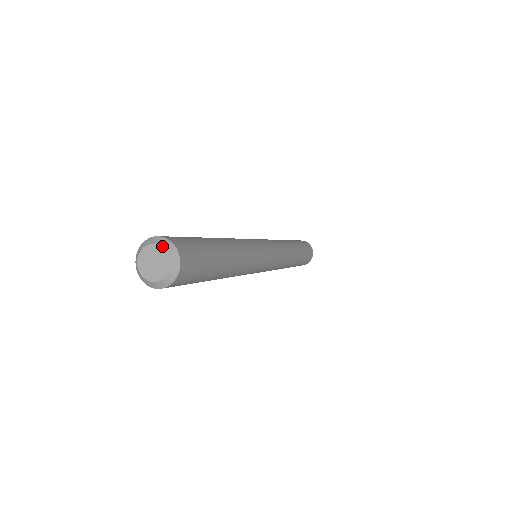
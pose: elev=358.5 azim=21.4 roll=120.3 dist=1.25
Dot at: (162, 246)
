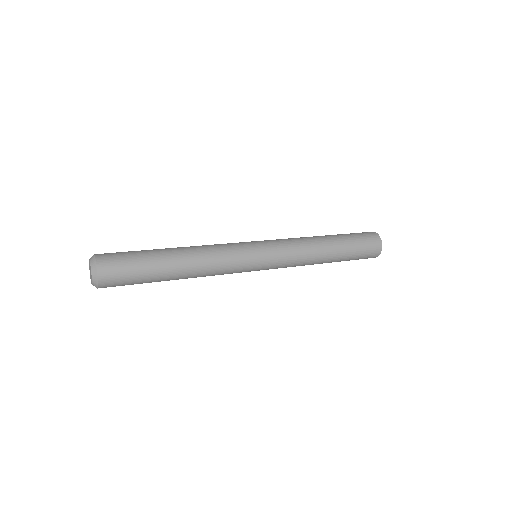
Dot at: (89, 259)
